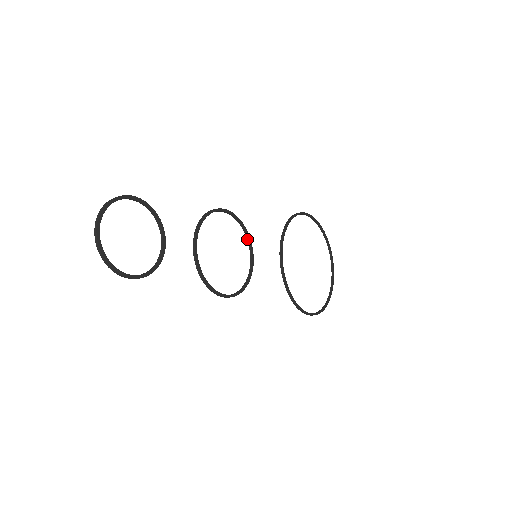
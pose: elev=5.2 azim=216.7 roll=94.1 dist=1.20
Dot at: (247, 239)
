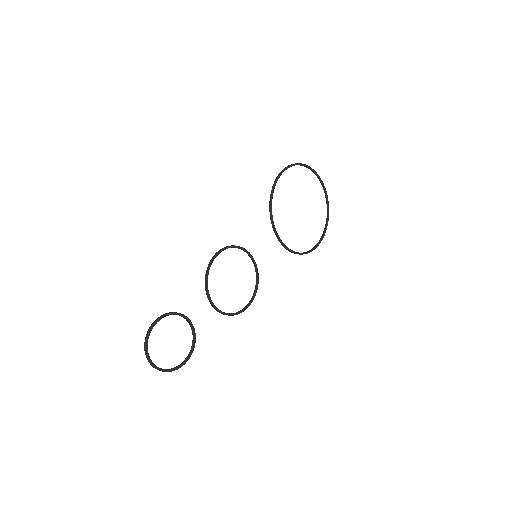
Dot at: (244, 251)
